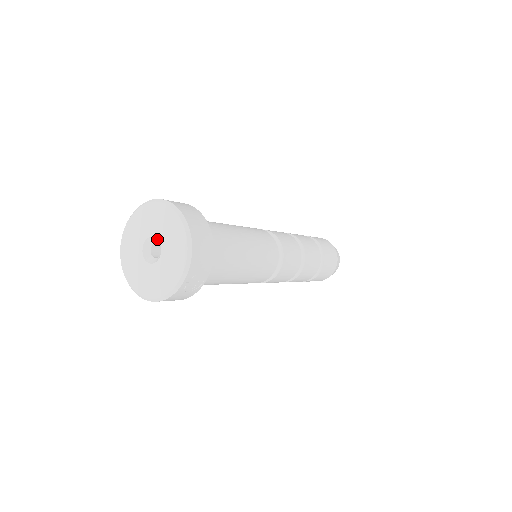
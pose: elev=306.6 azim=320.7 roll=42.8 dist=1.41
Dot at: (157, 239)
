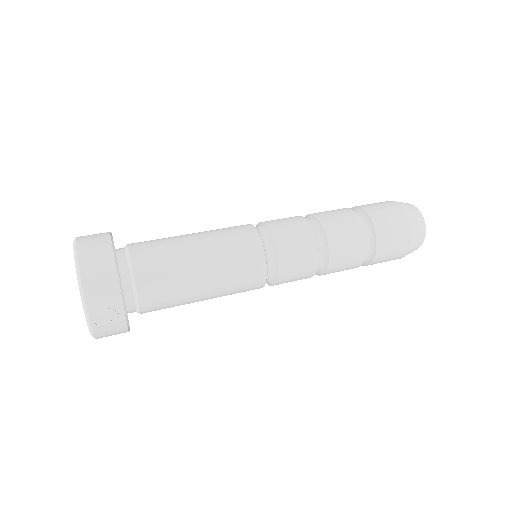
Dot at: occluded
